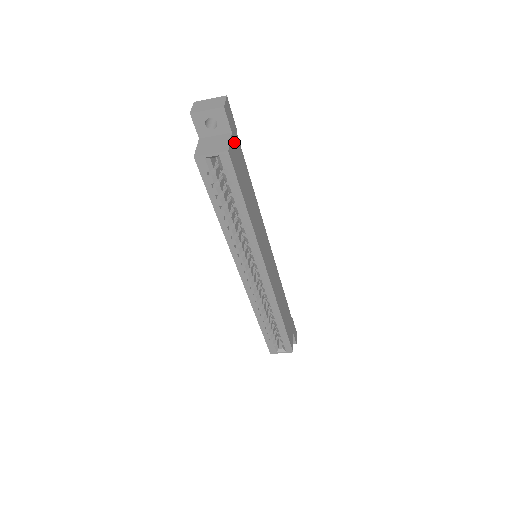
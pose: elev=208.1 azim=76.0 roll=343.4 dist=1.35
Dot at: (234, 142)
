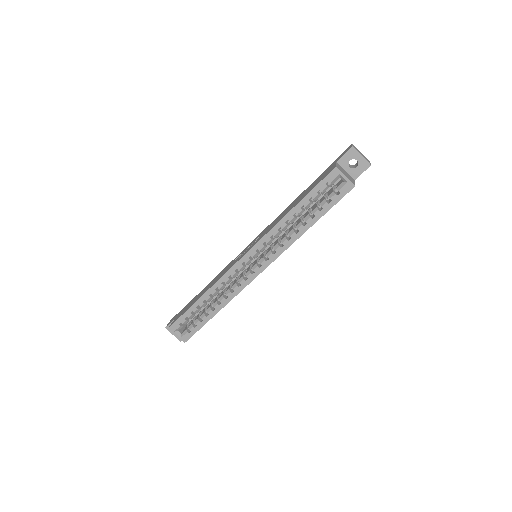
Dot at: occluded
